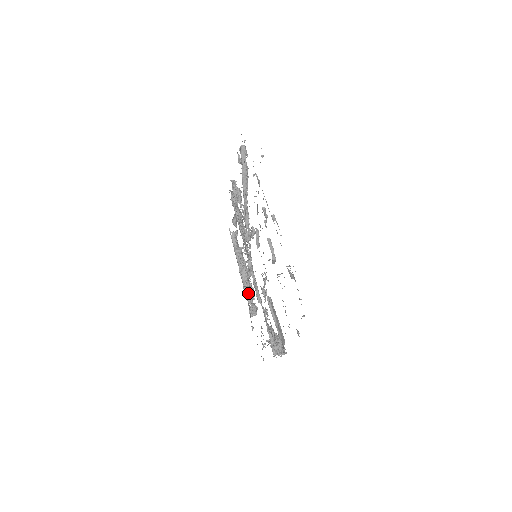
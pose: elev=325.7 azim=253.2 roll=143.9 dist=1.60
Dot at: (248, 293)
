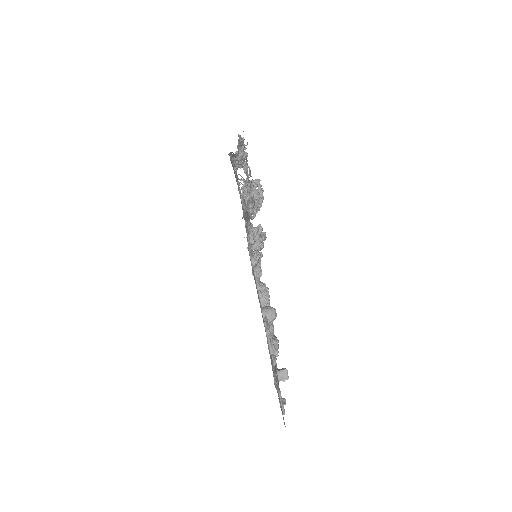
Dot at: occluded
